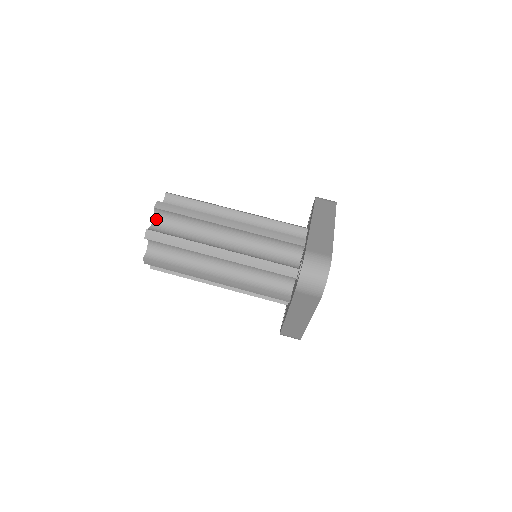
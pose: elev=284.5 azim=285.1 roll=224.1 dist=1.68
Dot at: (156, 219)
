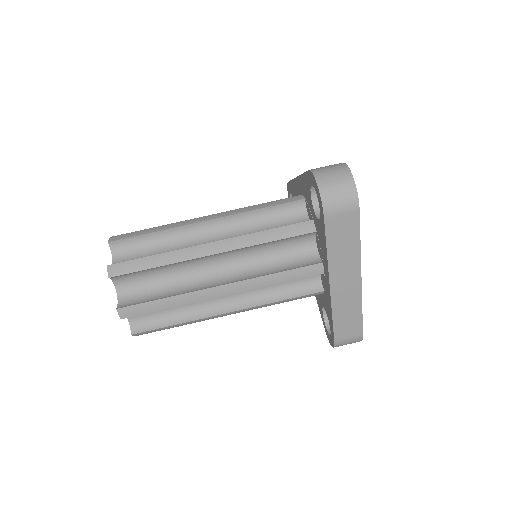
Dot at: (116, 257)
